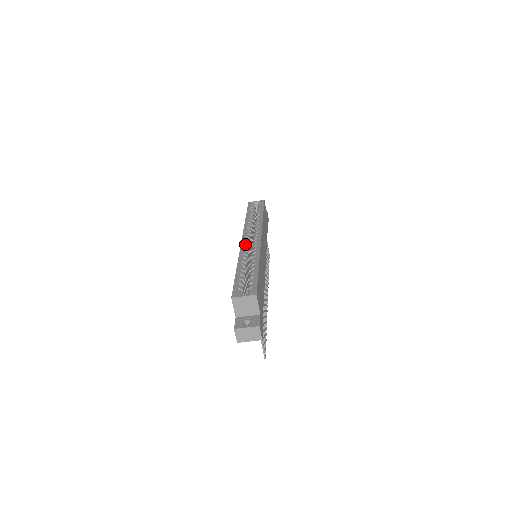
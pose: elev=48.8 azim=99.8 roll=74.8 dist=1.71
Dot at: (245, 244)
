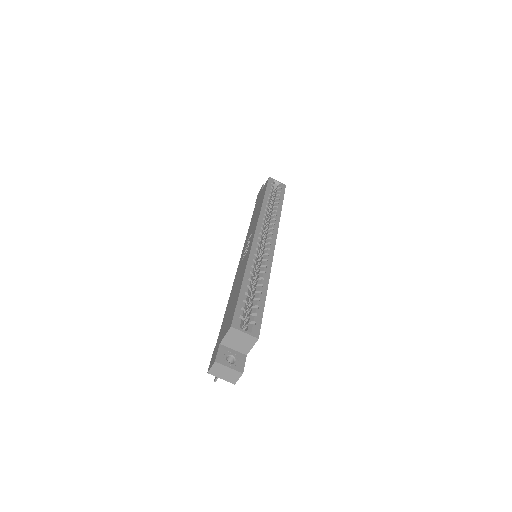
Dot at: (257, 244)
